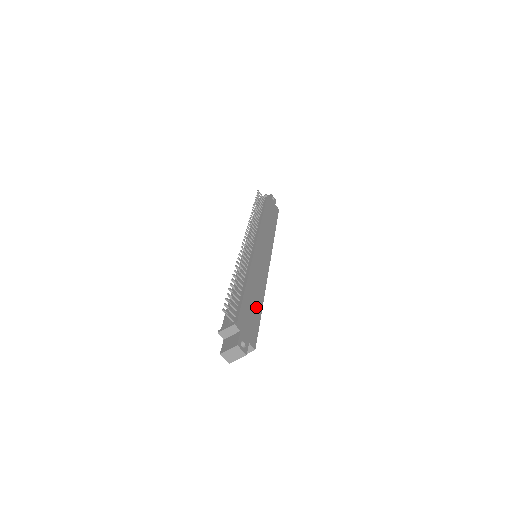
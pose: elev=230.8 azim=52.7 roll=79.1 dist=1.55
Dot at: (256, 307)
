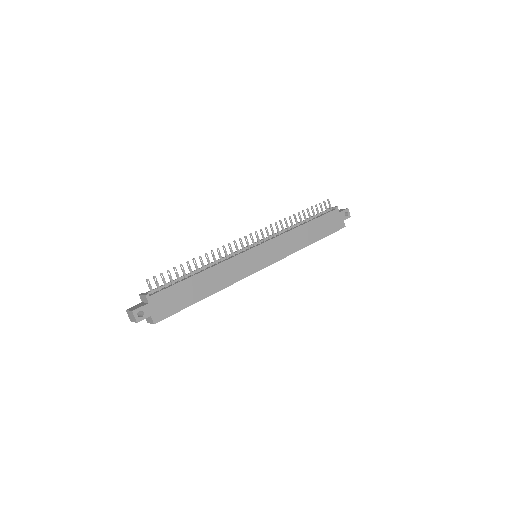
Dot at: (194, 295)
